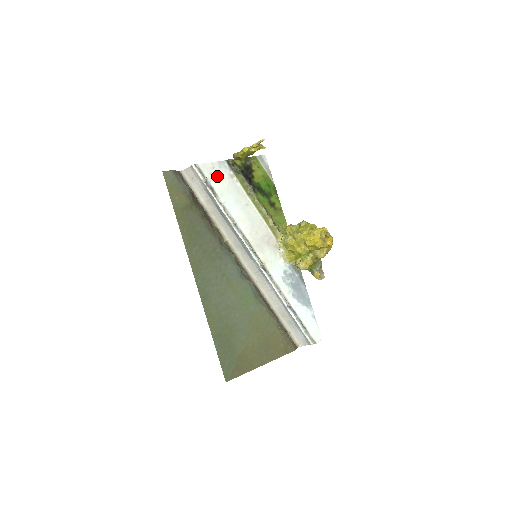
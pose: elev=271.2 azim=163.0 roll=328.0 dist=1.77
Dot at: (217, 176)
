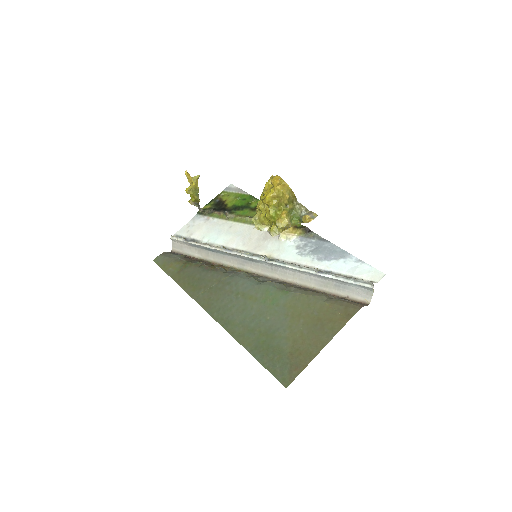
Dot at: (194, 229)
